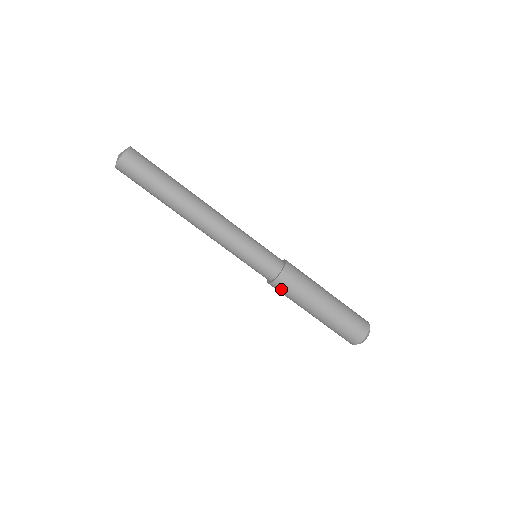
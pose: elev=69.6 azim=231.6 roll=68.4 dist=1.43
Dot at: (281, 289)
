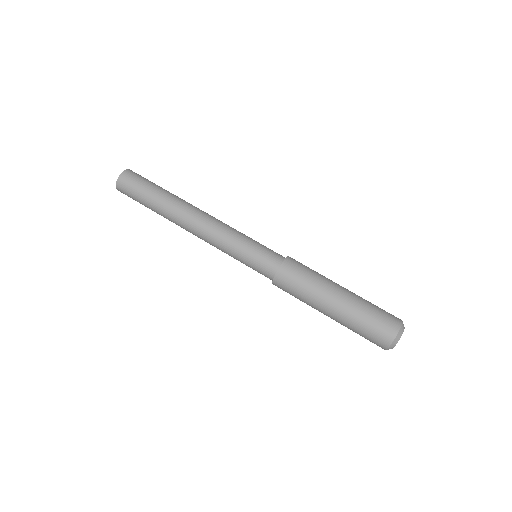
Dot at: (294, 269)
